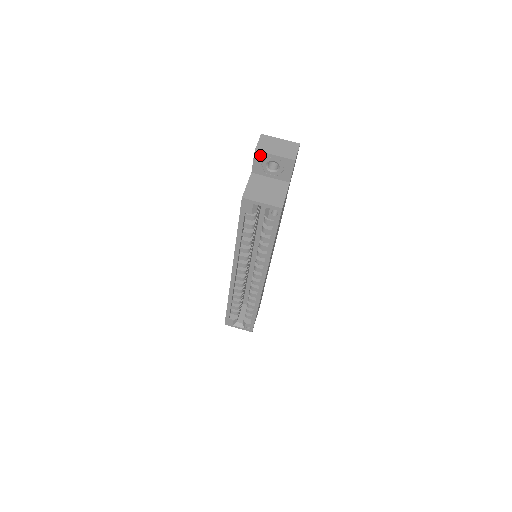
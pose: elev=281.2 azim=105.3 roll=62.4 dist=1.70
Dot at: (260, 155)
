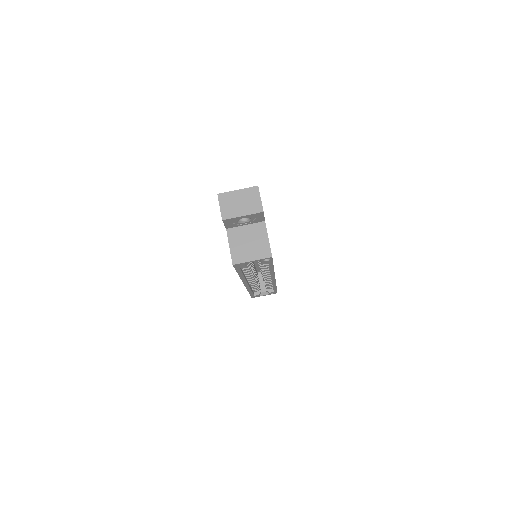
Dot at: (229, 220)
